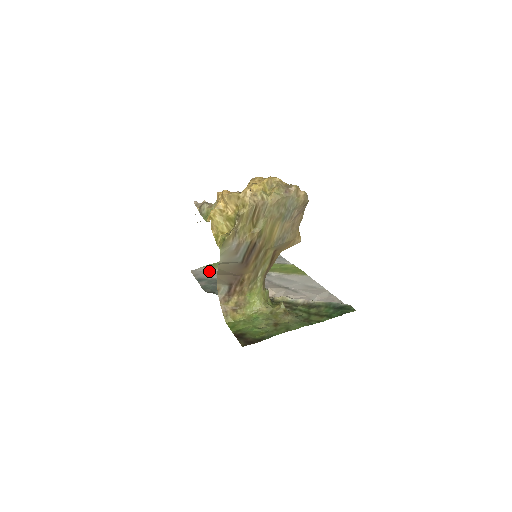
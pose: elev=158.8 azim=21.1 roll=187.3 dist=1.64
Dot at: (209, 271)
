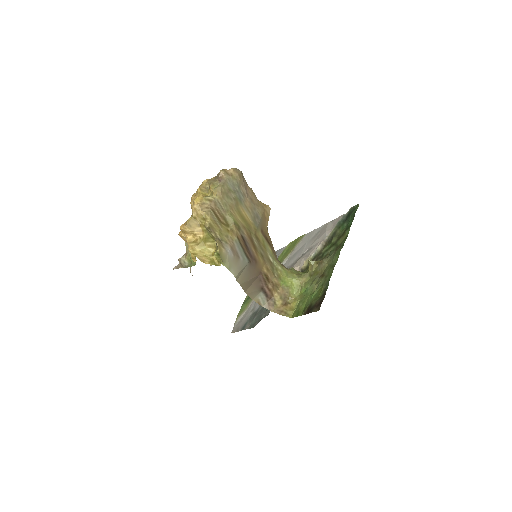
Dot at: (243, 317)
